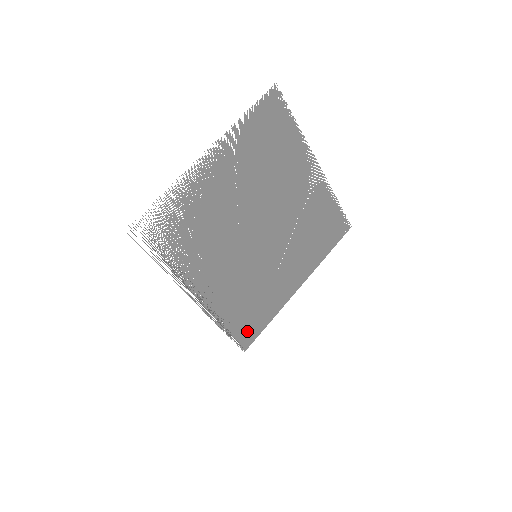
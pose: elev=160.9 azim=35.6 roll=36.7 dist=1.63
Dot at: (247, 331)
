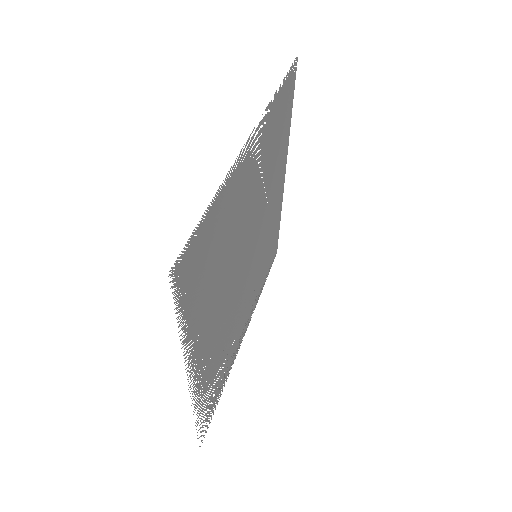
Dot at: (273, 253)
